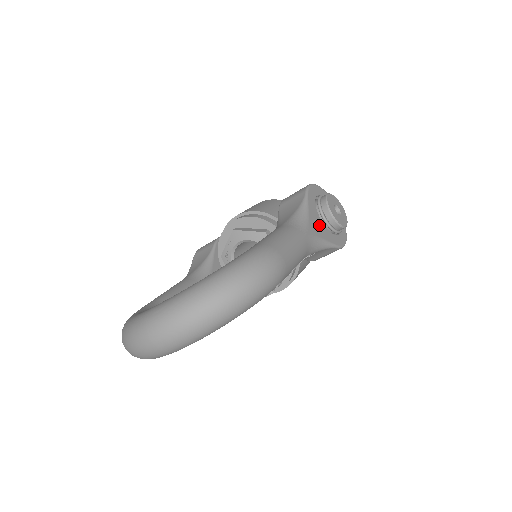
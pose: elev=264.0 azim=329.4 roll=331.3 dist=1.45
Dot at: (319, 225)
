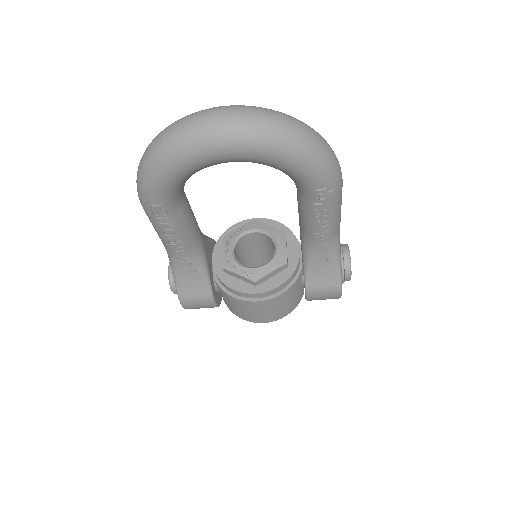
Dot at: occluded
